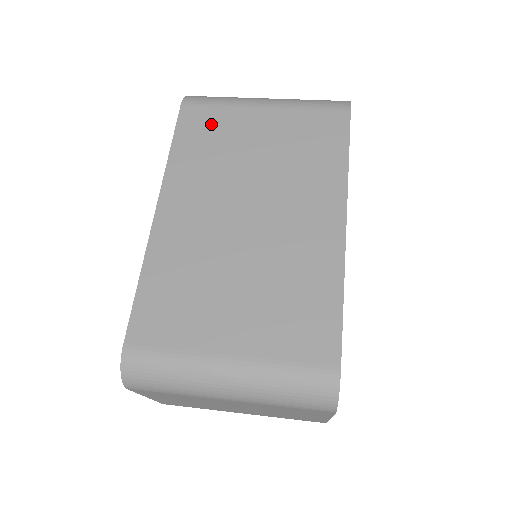
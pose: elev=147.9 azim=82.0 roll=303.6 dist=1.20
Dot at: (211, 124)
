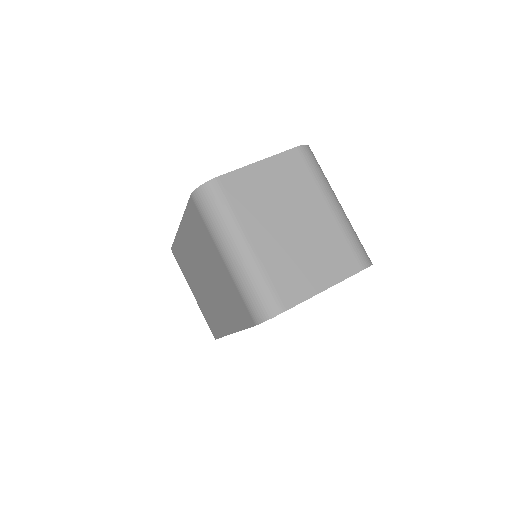
Dot at: (200, 228)
